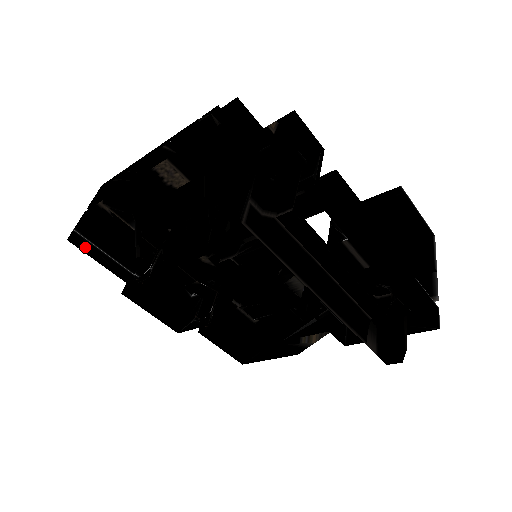
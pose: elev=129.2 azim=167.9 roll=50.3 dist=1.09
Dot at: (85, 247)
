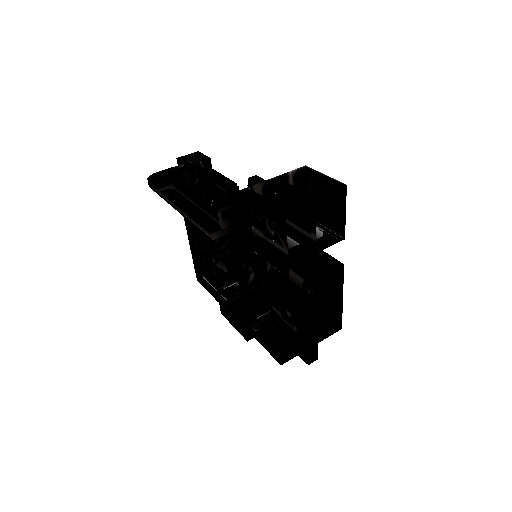
Dot at: (204, 284)
